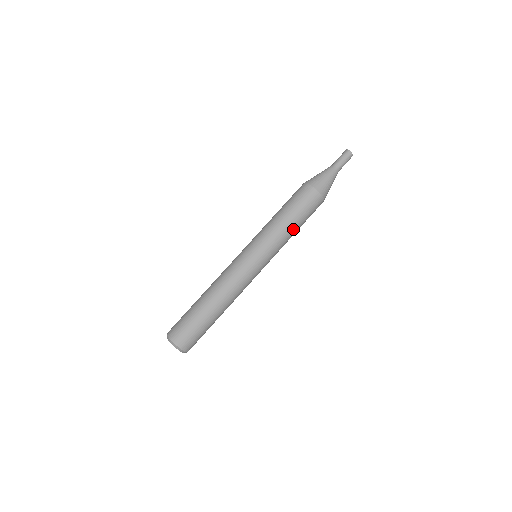
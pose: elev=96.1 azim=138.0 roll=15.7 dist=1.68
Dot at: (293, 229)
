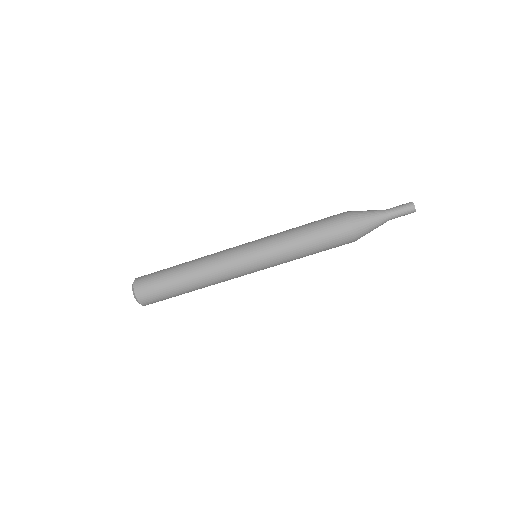
Dot at: (306, 254)
